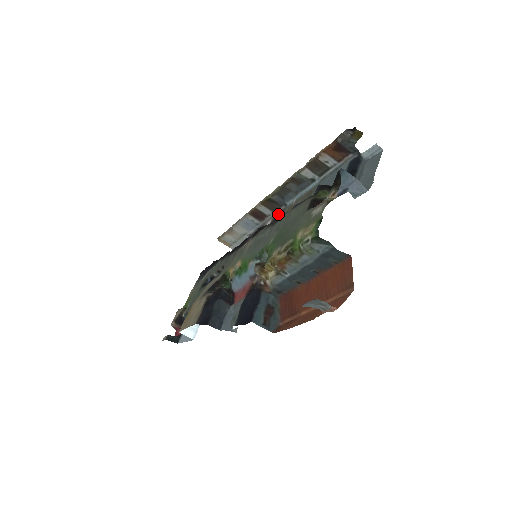
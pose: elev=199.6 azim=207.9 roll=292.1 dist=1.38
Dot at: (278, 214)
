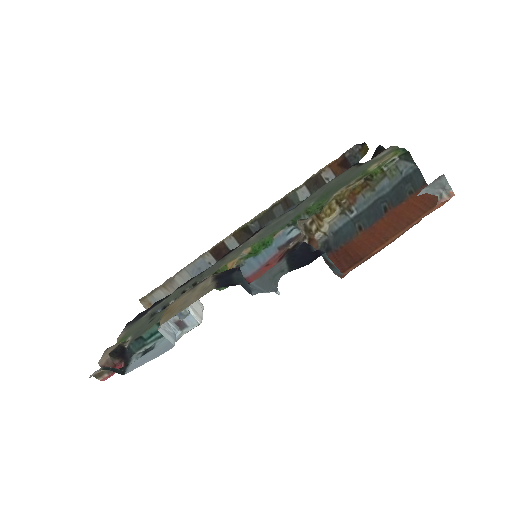
Dot at: occluded
